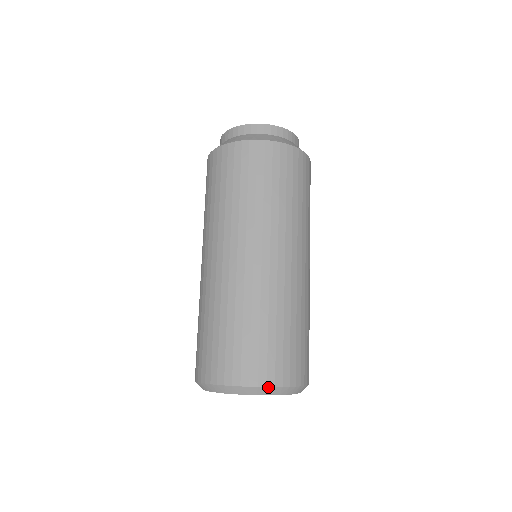
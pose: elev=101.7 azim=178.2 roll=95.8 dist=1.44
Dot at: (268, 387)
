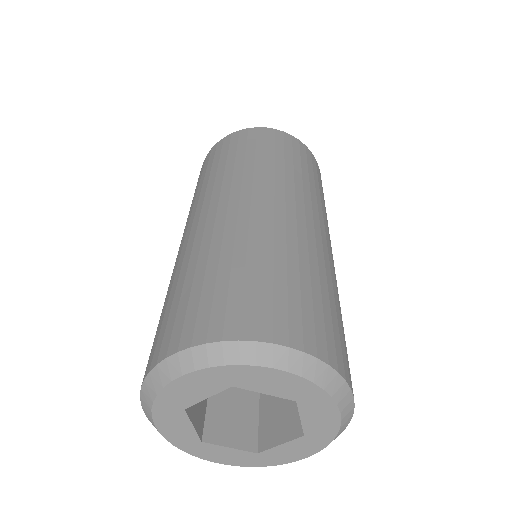
Dot at: (242, 341)
